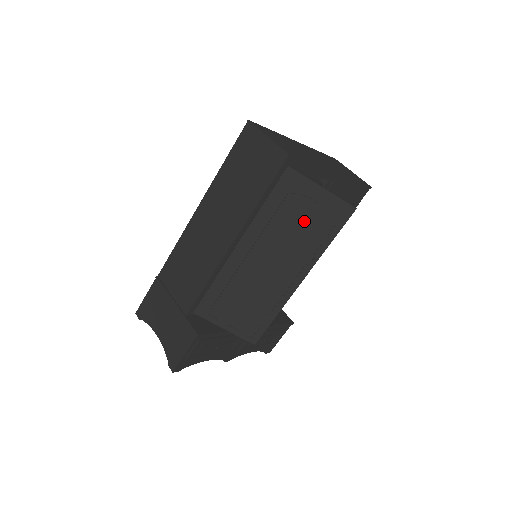
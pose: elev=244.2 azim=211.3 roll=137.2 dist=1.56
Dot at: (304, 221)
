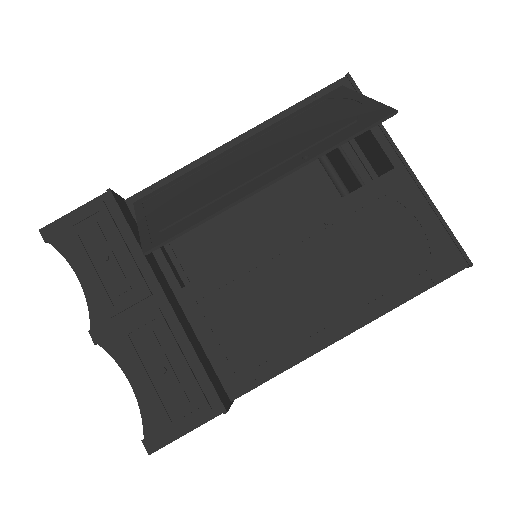
Dot at: (324, 122)
